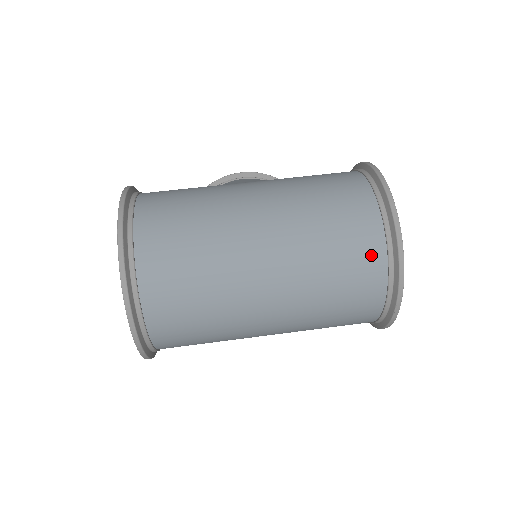
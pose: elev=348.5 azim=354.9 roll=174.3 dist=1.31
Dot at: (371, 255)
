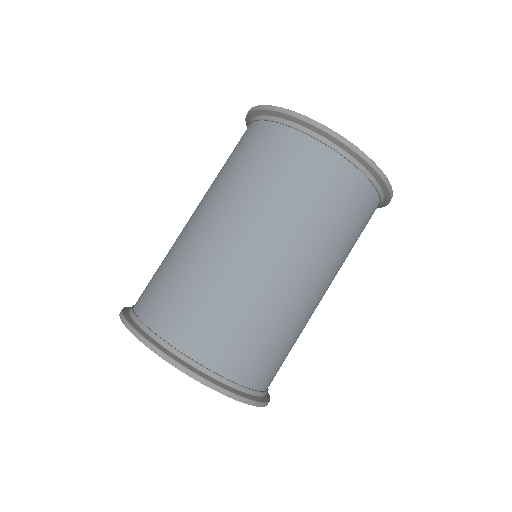
Dot at: (316, 158)
